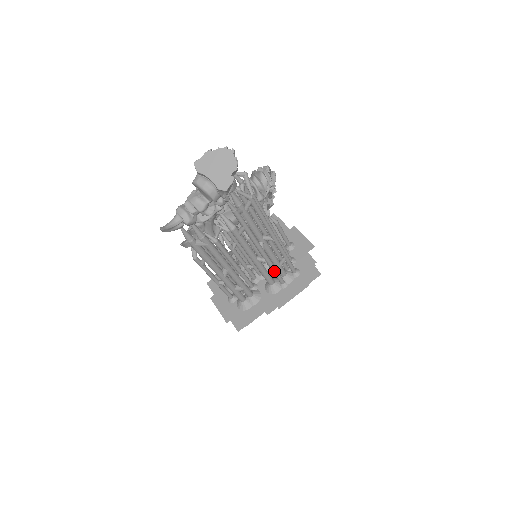
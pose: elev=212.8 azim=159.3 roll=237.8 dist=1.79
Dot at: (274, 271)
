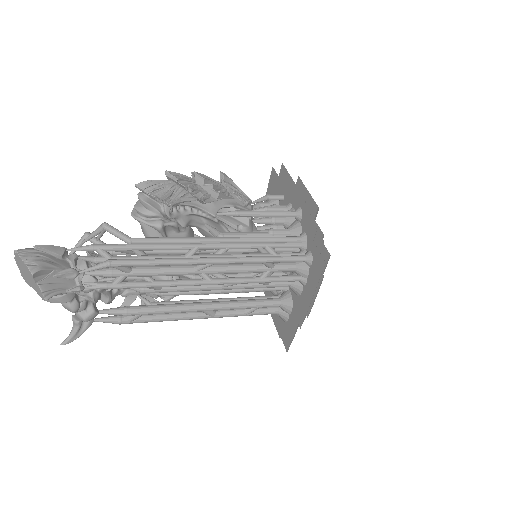
Dot at: (262, 282)
